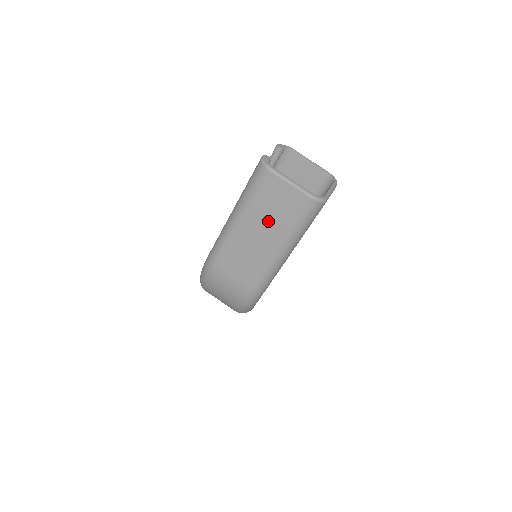
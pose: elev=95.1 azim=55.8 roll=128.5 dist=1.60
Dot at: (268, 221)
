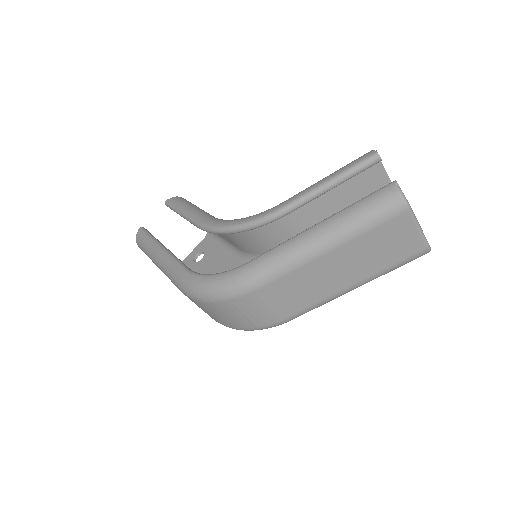
Dot at: (363, 259)
